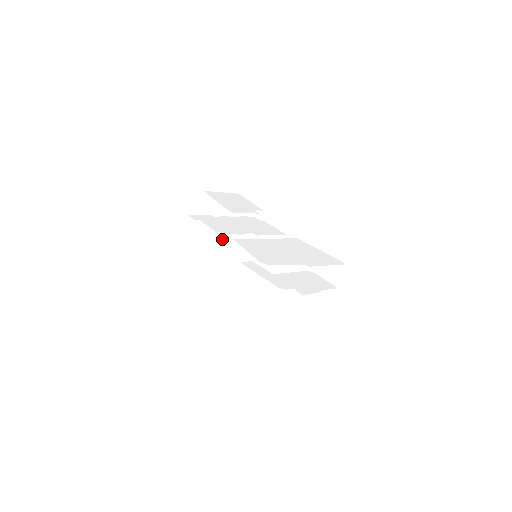
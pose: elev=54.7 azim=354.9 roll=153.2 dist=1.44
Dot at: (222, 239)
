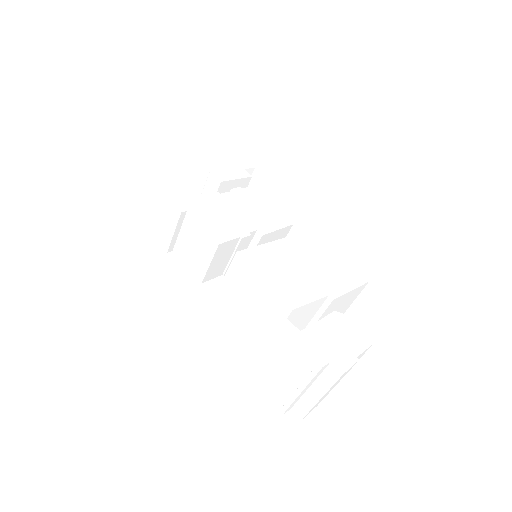
Dot at: (220, 247)
